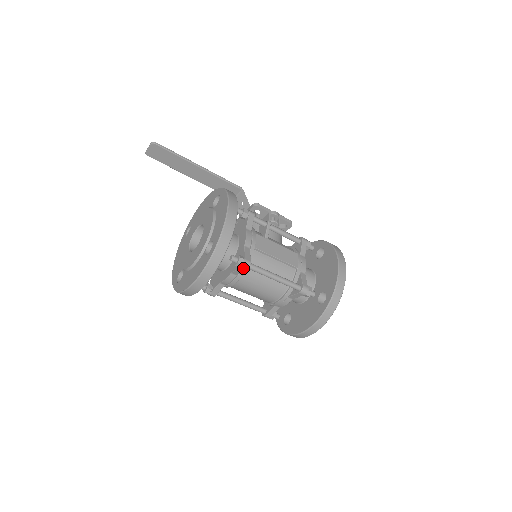
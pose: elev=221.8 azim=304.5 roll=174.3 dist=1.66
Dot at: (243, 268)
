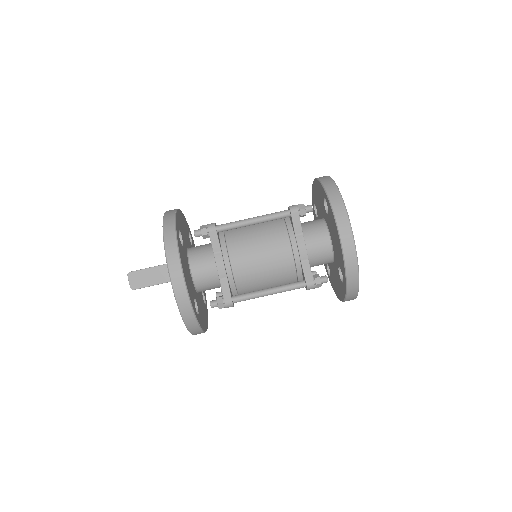
Dot at: (211, 231)
